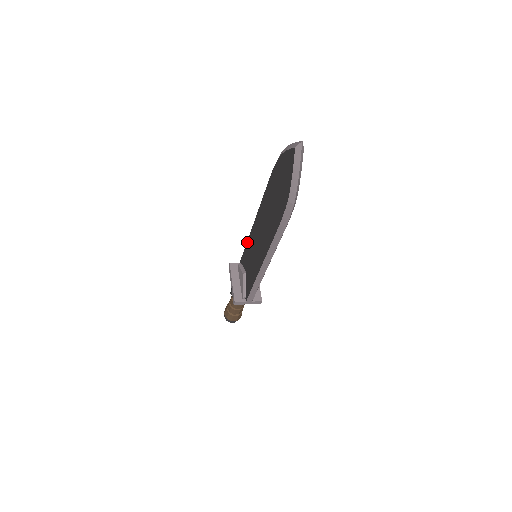
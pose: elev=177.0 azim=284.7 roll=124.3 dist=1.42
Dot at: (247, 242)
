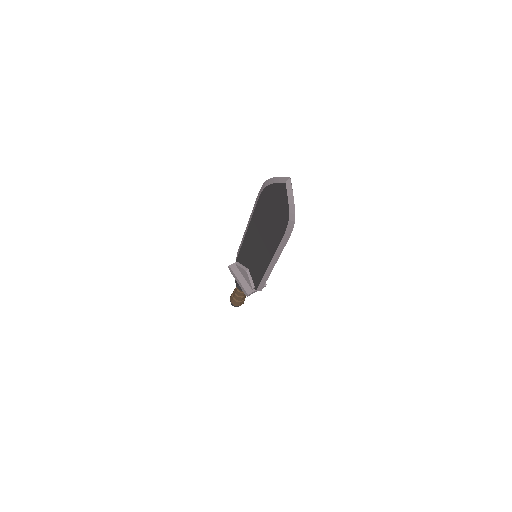
Dot at: (242, 246)
